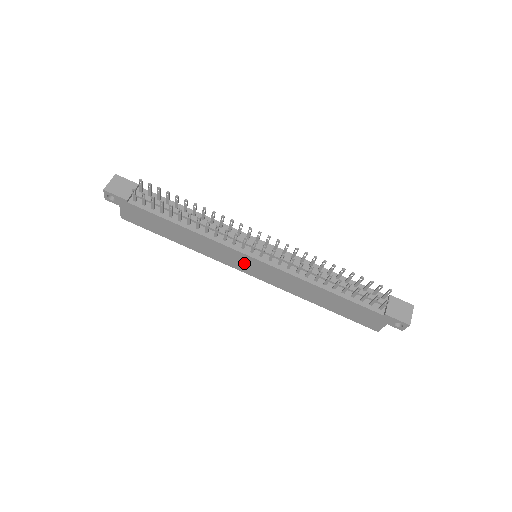
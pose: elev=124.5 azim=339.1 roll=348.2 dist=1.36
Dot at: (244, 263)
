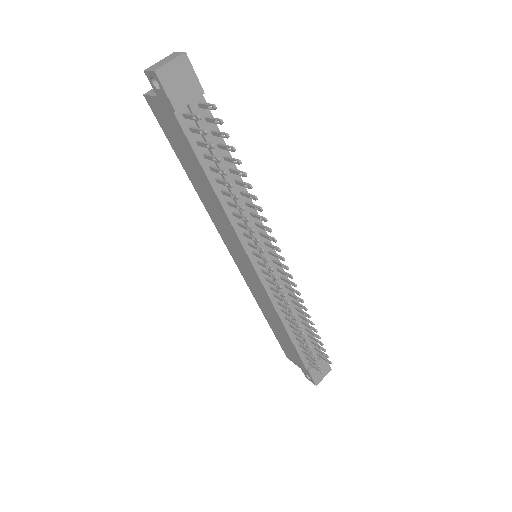
Dot at: (240, 256)
